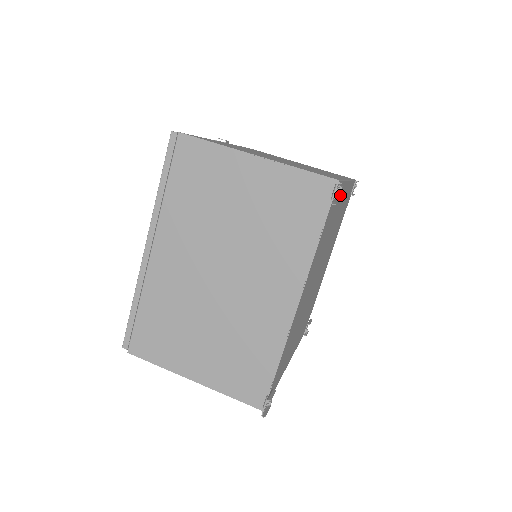
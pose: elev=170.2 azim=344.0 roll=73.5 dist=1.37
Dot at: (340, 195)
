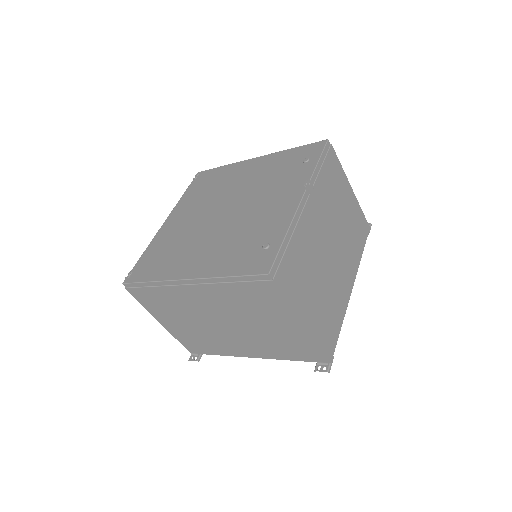
Dot at: occluded
